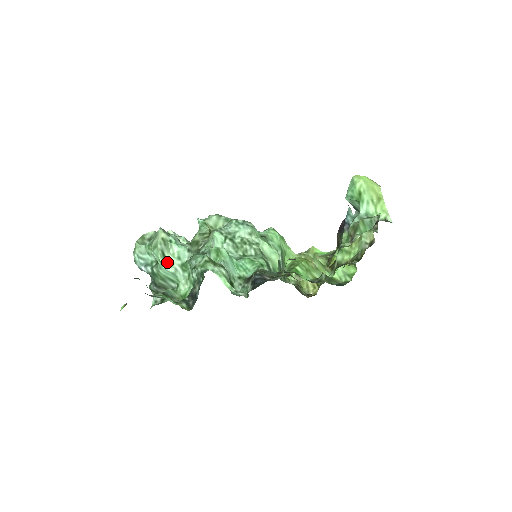
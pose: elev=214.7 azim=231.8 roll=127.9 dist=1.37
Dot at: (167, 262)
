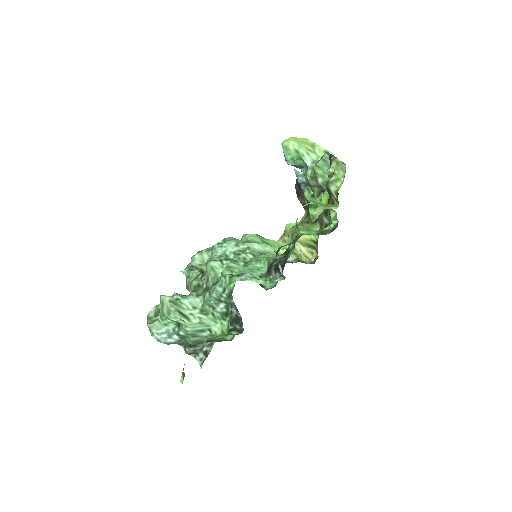
Dot at: (188, 317)
